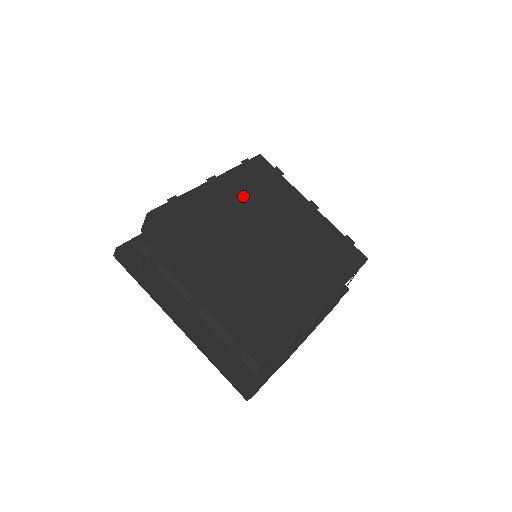
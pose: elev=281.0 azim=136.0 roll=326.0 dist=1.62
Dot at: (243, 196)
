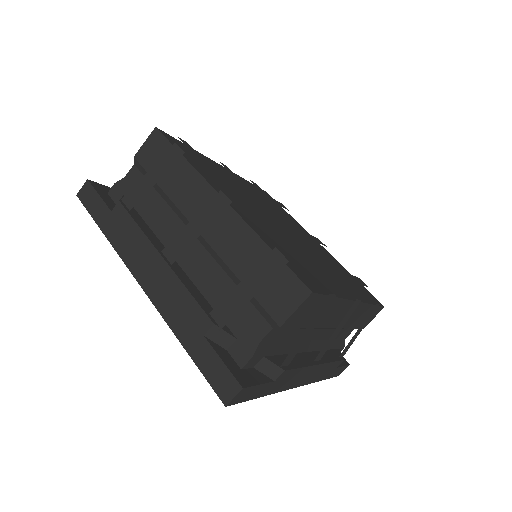
Dot at: (254, 190)
